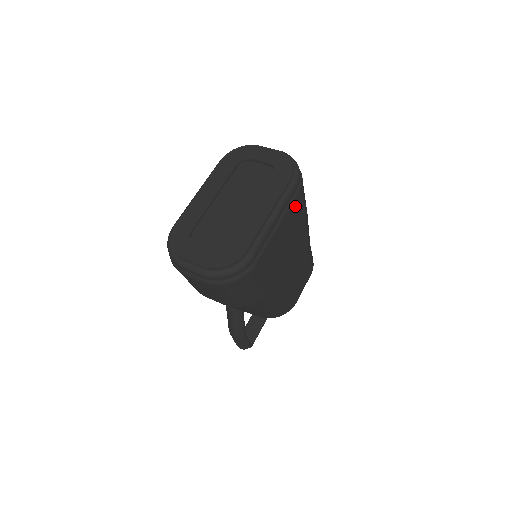
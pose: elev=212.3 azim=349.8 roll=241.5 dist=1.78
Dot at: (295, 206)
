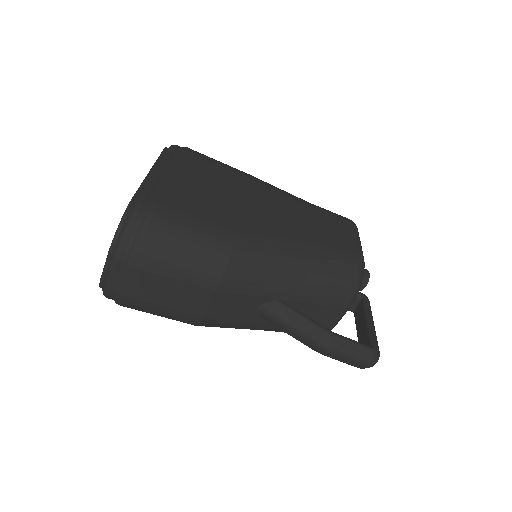
Dot at: (193, 161)
